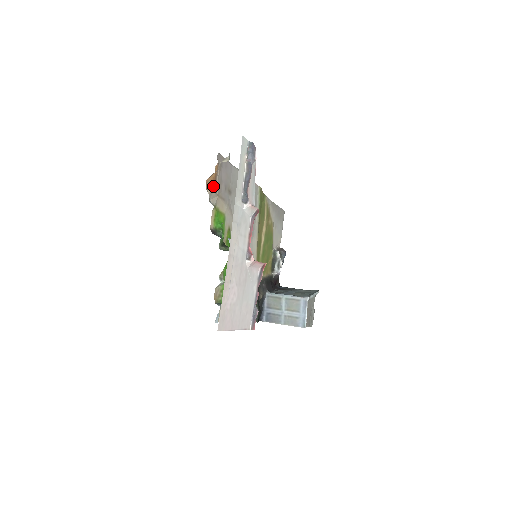
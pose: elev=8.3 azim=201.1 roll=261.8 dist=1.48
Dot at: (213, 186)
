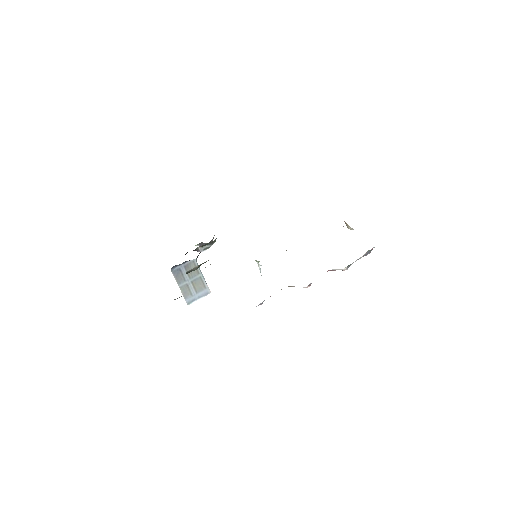
Dot at: occluded
